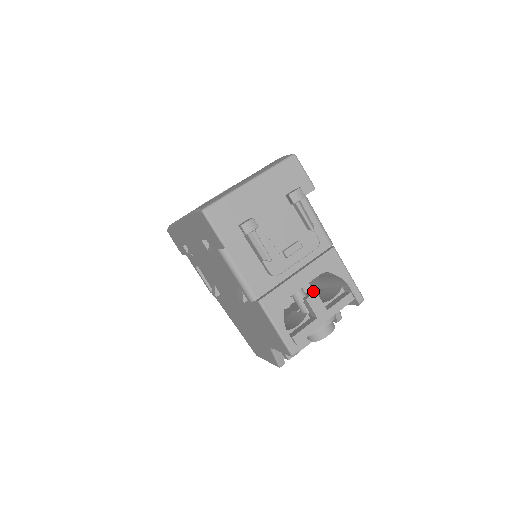
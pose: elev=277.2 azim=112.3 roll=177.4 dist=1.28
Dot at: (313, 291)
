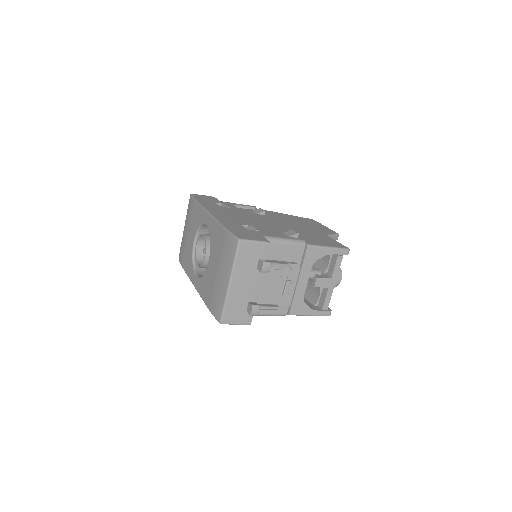
Dot at: (314, 277)
